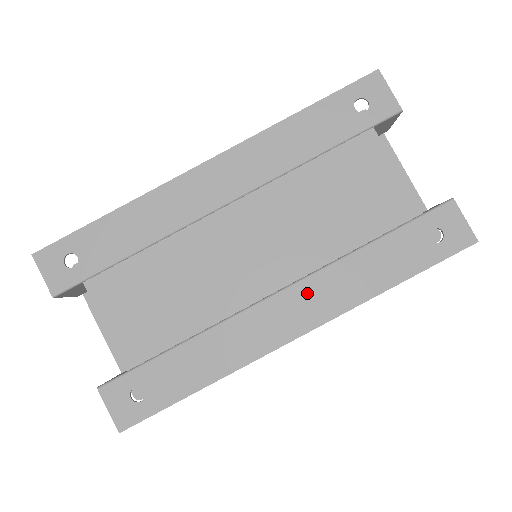
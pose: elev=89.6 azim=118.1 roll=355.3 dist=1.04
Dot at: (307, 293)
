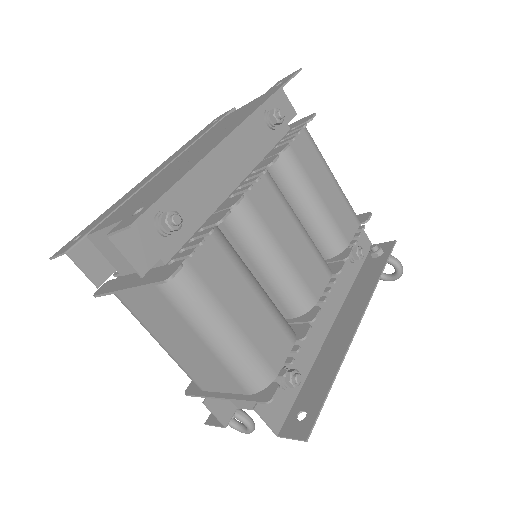
Dot at: (228, 128)
